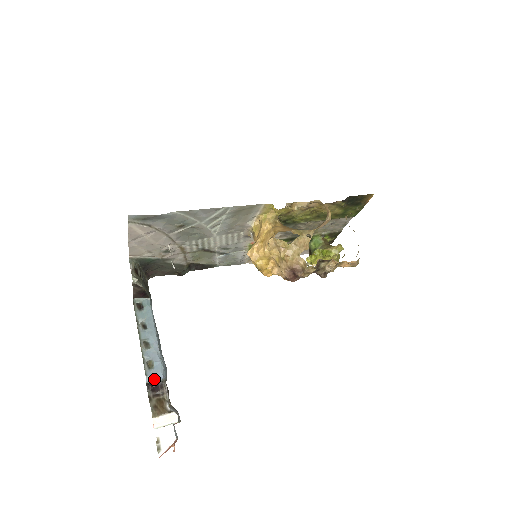
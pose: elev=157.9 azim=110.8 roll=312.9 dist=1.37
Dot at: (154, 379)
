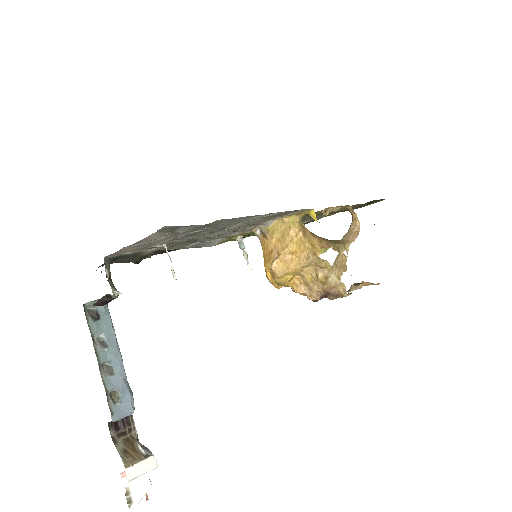
Dot at: (122, 416)
